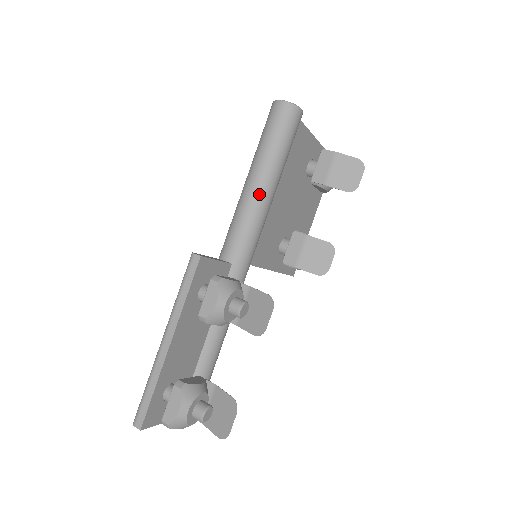
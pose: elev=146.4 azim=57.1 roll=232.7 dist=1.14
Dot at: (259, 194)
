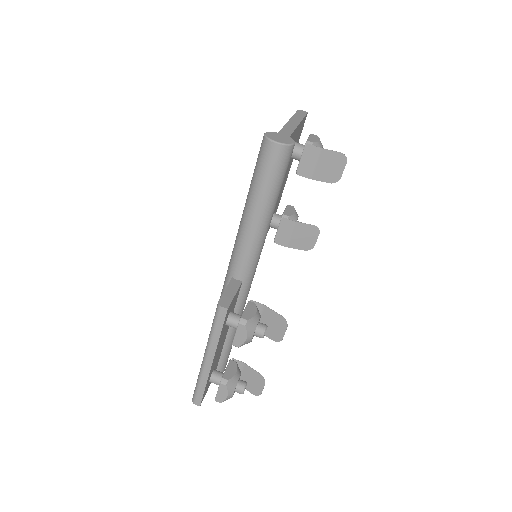
Dot at: (261, 228)
